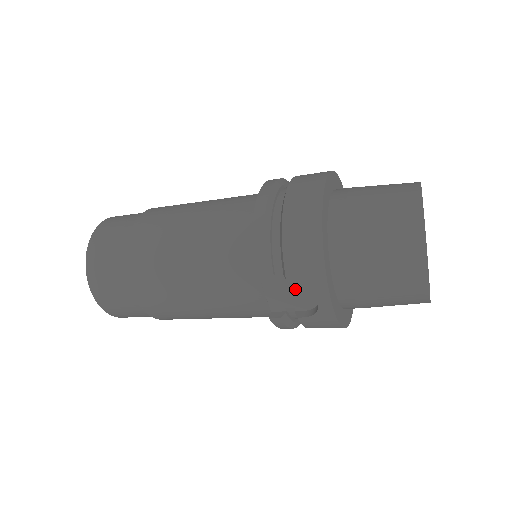
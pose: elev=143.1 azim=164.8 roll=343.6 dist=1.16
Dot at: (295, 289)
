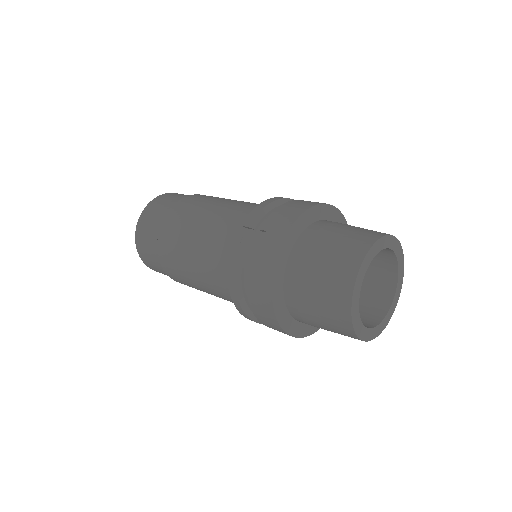
Dot at: (261, 248)
